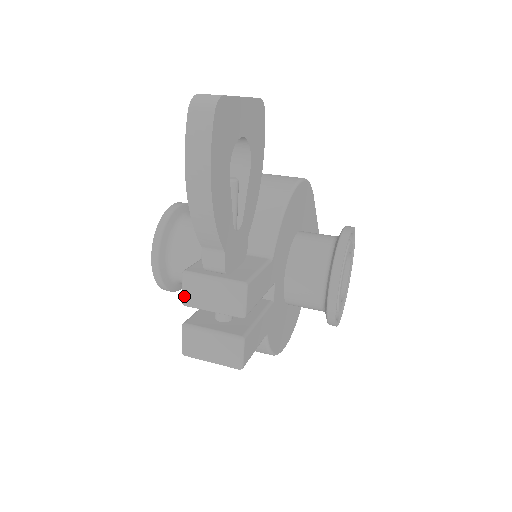
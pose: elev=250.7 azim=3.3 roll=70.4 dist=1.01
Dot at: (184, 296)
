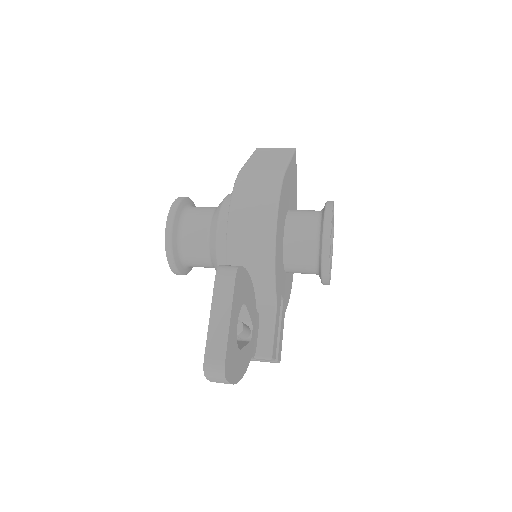
Dot at: occluded
